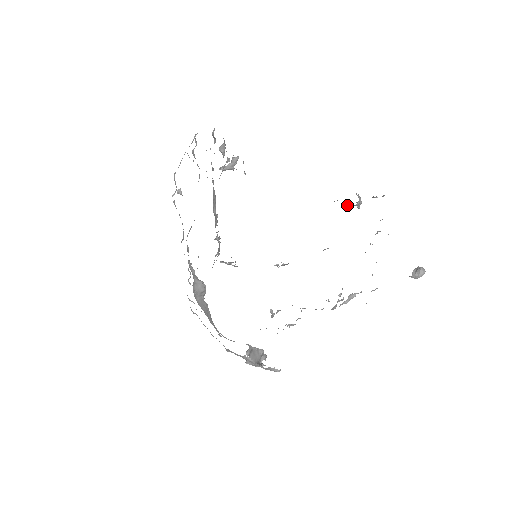
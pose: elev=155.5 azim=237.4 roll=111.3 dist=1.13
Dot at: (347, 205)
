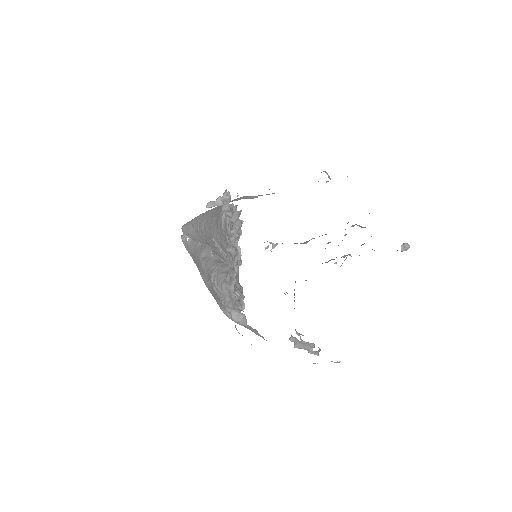
Dot at: occluded
